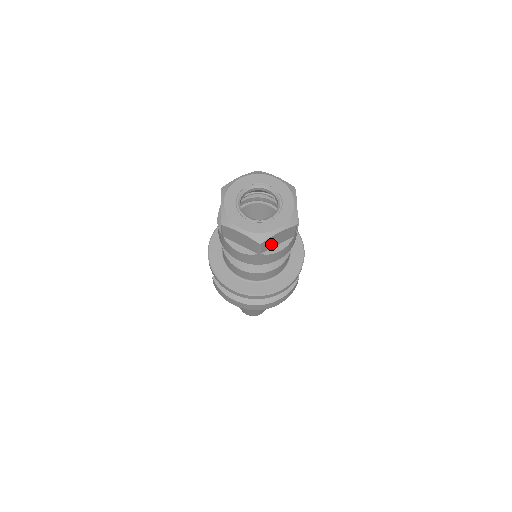
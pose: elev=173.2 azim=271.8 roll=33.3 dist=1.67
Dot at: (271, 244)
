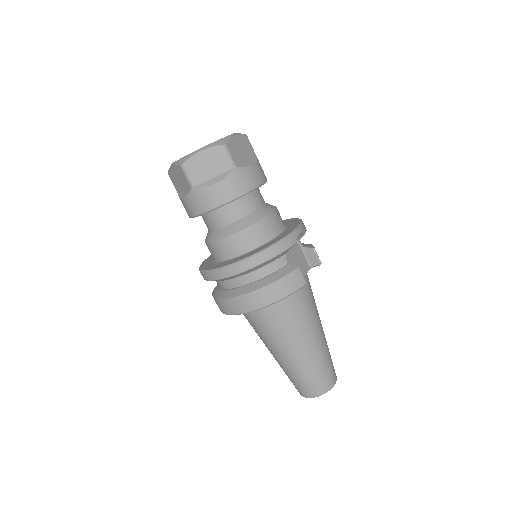
Dot at: (201, 173)
